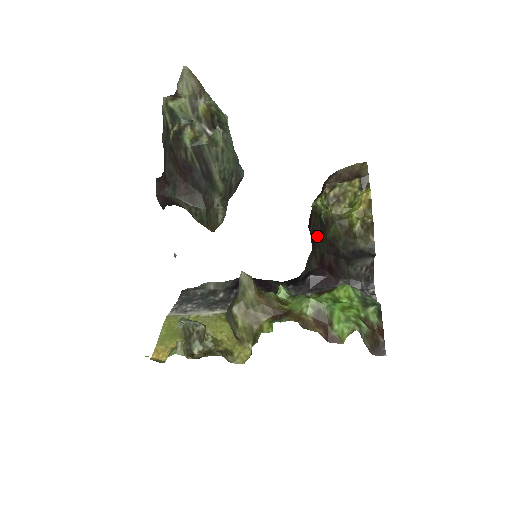
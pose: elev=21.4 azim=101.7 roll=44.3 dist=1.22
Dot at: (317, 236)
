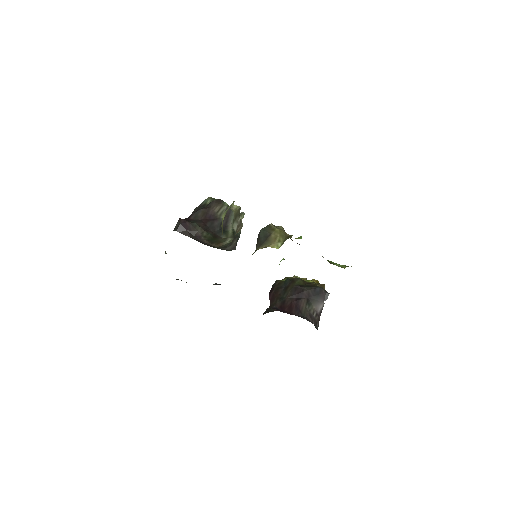
Dot at: (279, 293)
